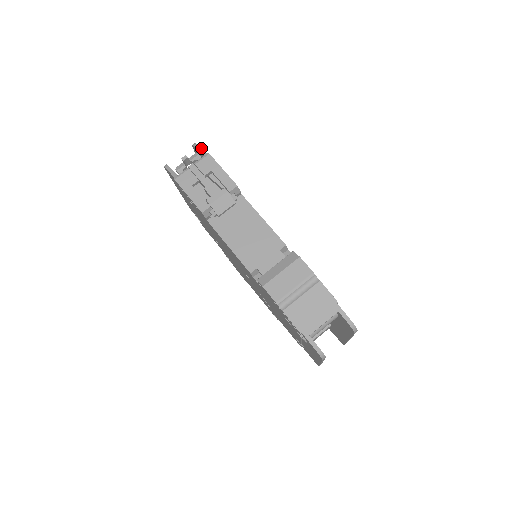
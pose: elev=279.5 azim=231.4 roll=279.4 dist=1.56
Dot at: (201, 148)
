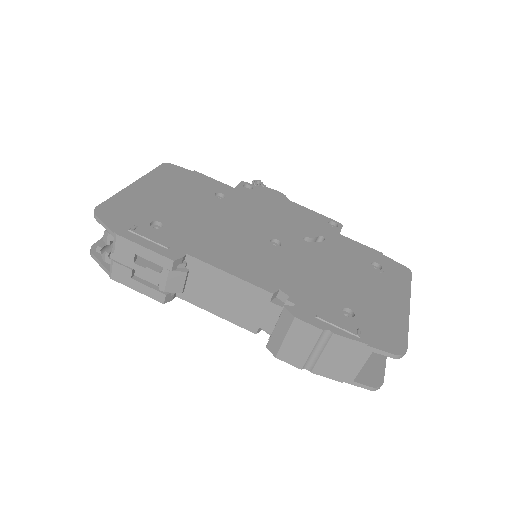
Dot at: (104, 224)
